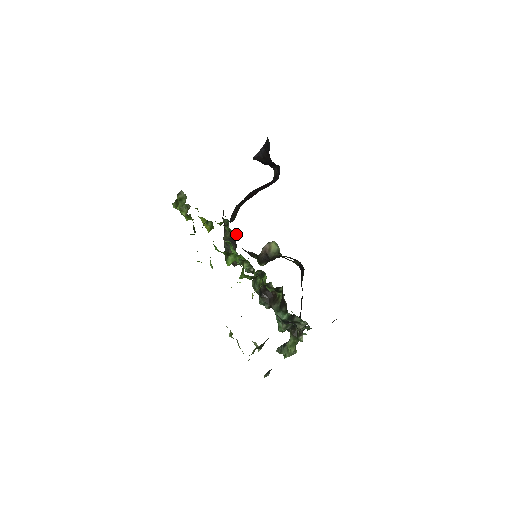
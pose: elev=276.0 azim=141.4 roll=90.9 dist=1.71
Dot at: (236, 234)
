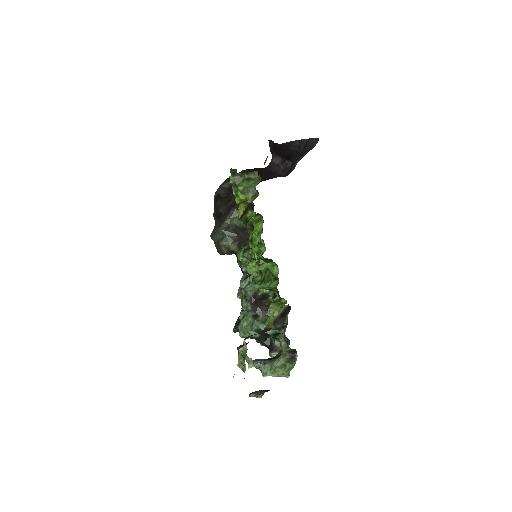
Dot at: occluded
